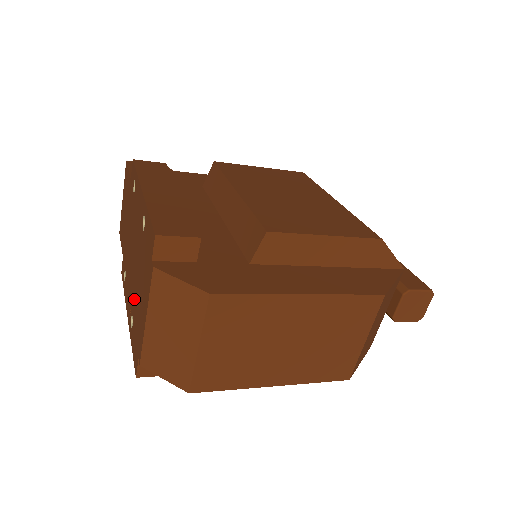
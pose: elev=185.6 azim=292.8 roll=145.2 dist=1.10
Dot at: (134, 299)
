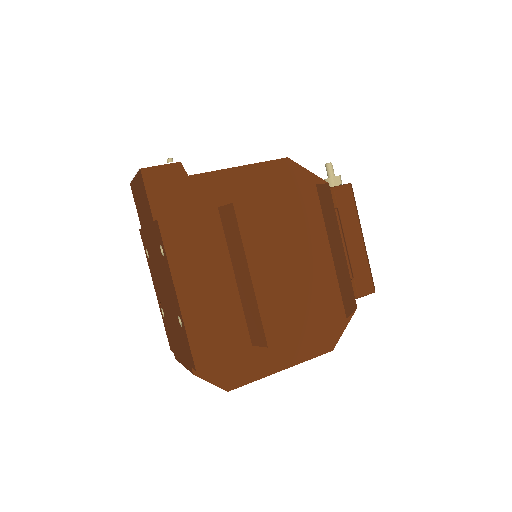
Dot at: (166, 314)
